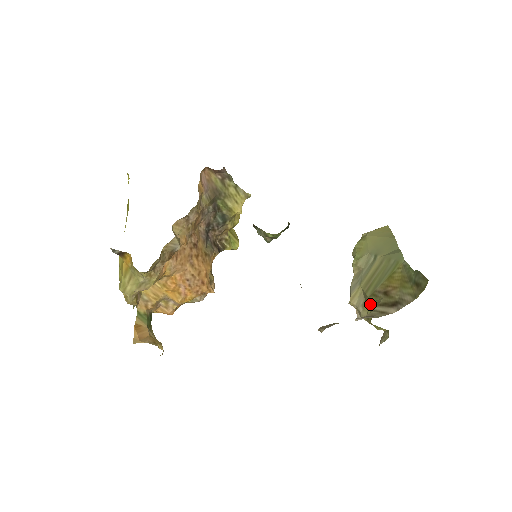
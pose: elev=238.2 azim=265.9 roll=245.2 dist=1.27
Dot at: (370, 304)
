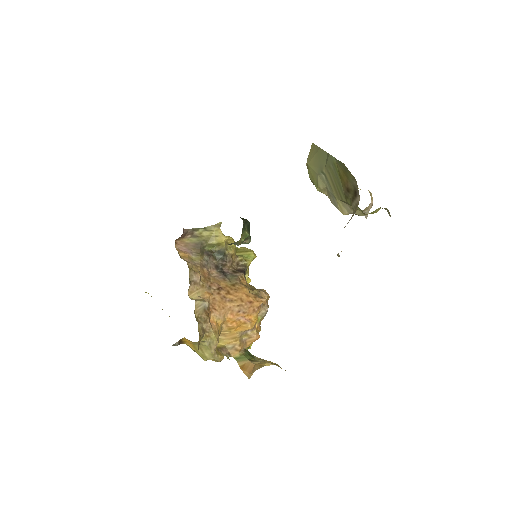
Dot at: occluded
